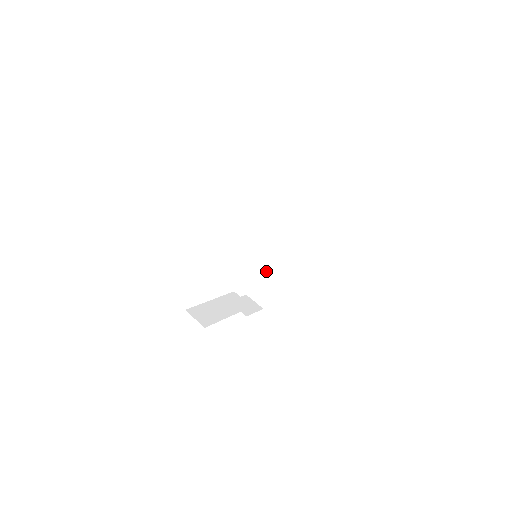
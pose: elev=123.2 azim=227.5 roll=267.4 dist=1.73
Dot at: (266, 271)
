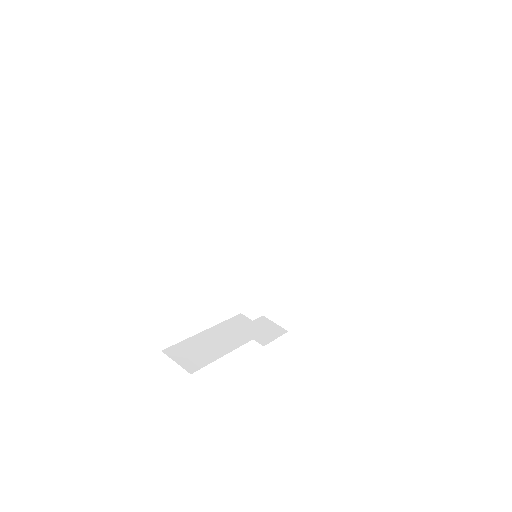
Dot at: (283, 278)
